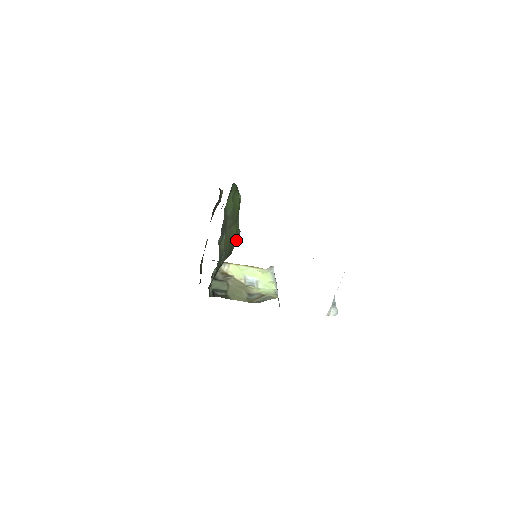
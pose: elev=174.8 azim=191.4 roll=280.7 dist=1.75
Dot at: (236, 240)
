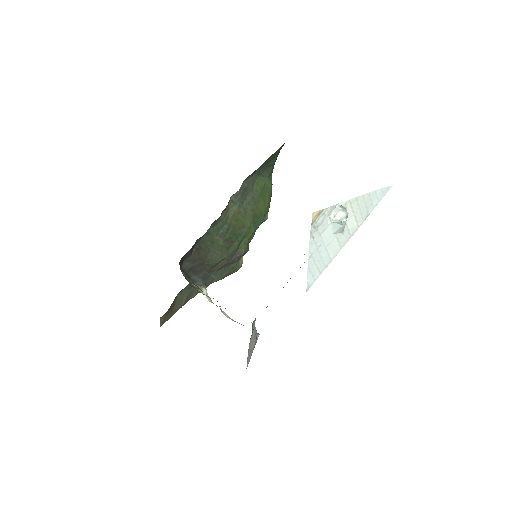
Dot at: (241, 249)
